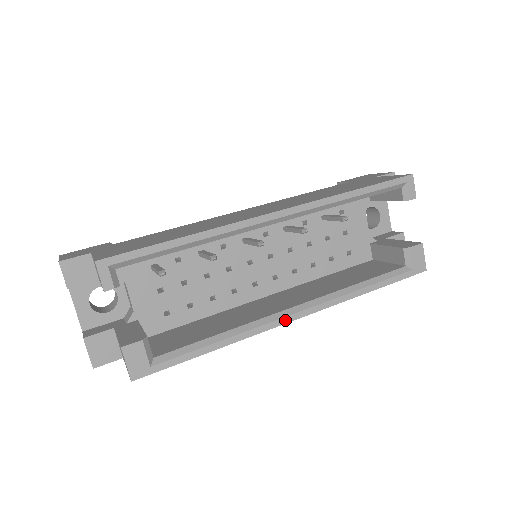
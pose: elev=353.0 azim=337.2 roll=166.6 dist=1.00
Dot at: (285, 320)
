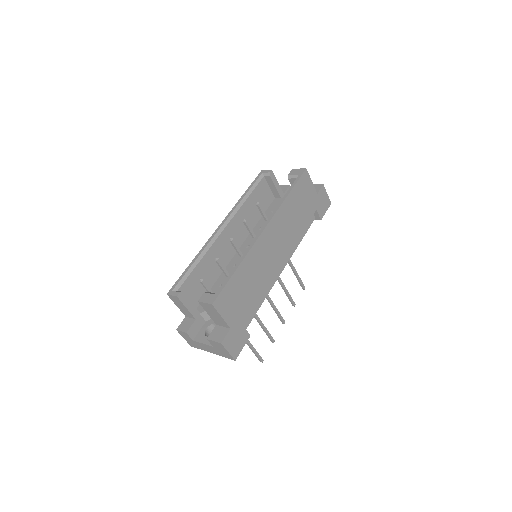
Dot at: (259, 235)
